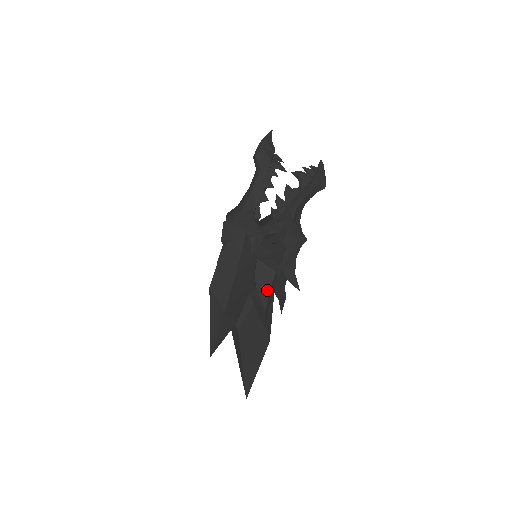
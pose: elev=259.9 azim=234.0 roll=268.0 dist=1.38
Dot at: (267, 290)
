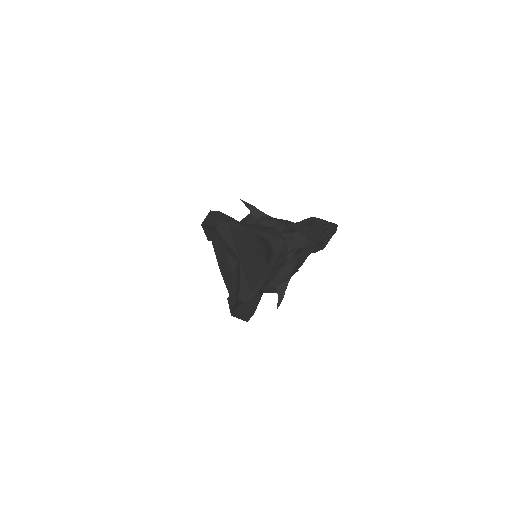
Dot at: occluded
